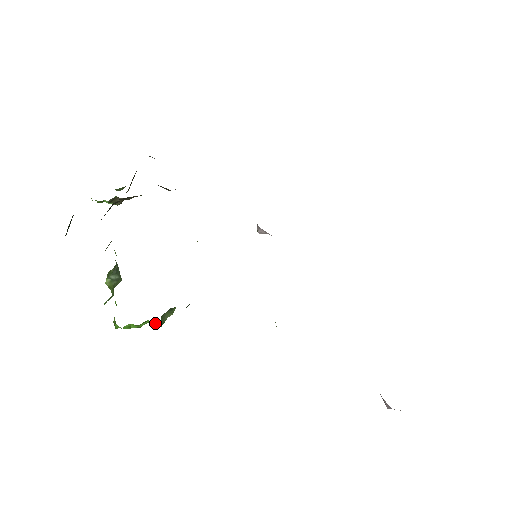
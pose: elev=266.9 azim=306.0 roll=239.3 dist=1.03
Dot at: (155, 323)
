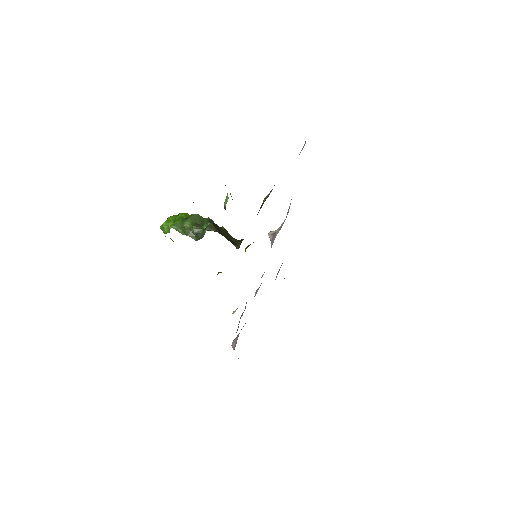
Dot at: occluded
